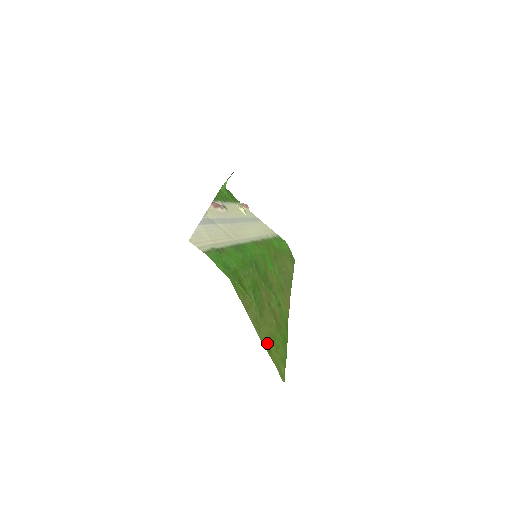
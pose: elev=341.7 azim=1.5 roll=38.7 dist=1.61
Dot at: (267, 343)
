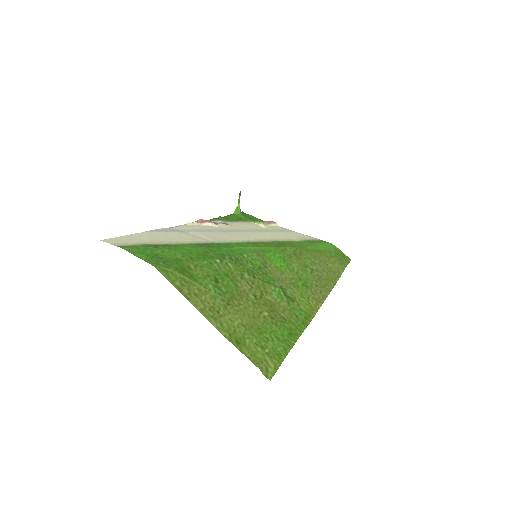
Dot at: (236, 334)
